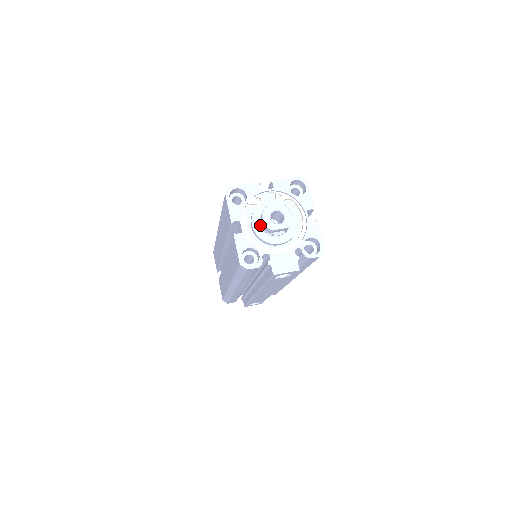
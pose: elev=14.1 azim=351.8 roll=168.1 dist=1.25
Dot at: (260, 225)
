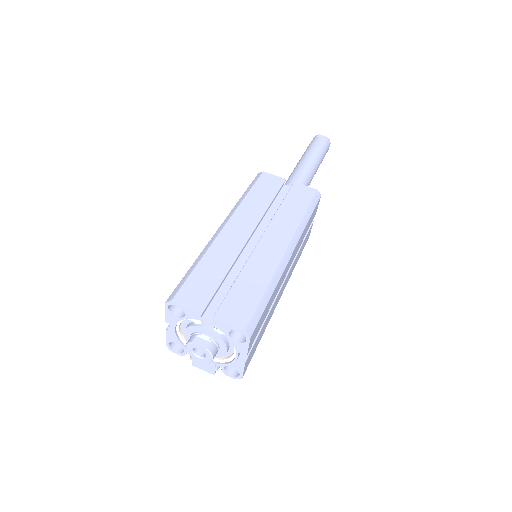
Dot at: occluded
